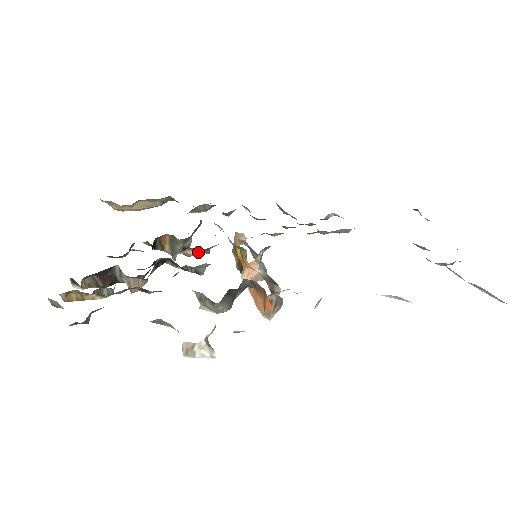
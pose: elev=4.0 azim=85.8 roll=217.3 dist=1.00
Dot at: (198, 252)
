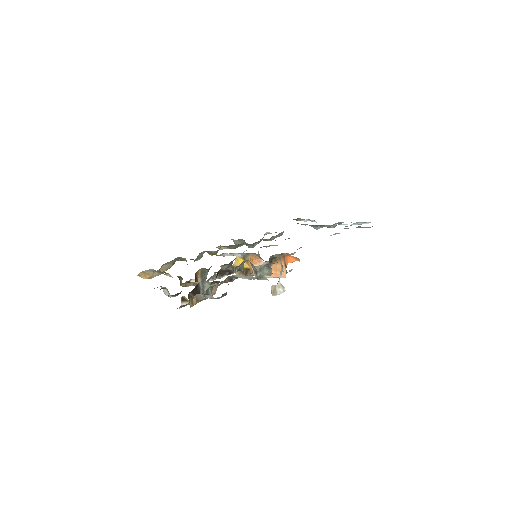
Dot at: occluded
